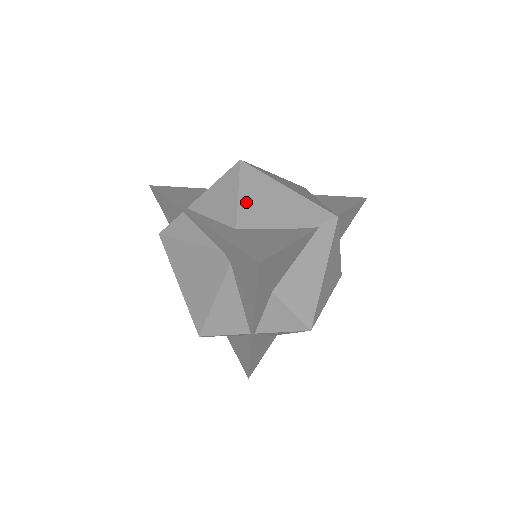
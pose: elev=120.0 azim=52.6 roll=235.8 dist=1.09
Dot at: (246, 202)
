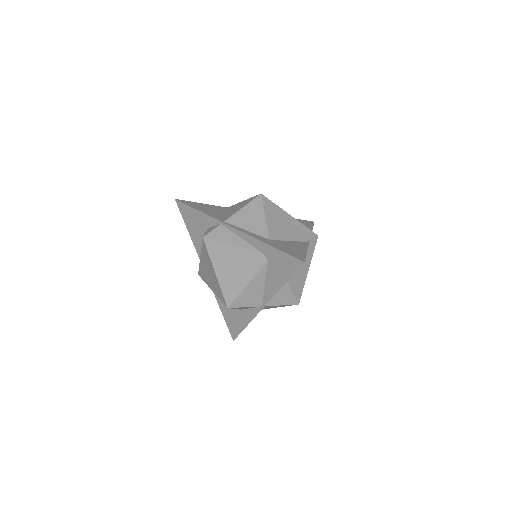
Dot at: (271, 222)
